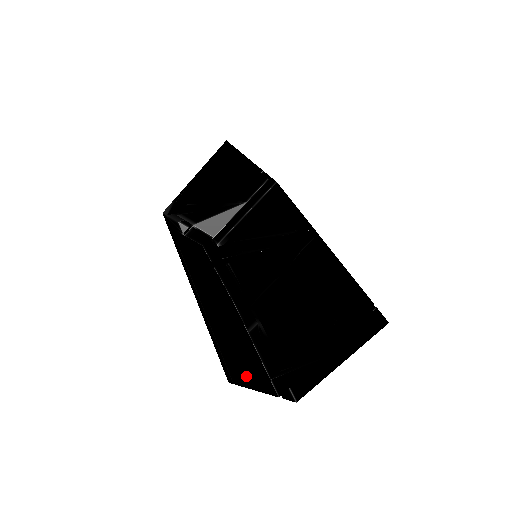
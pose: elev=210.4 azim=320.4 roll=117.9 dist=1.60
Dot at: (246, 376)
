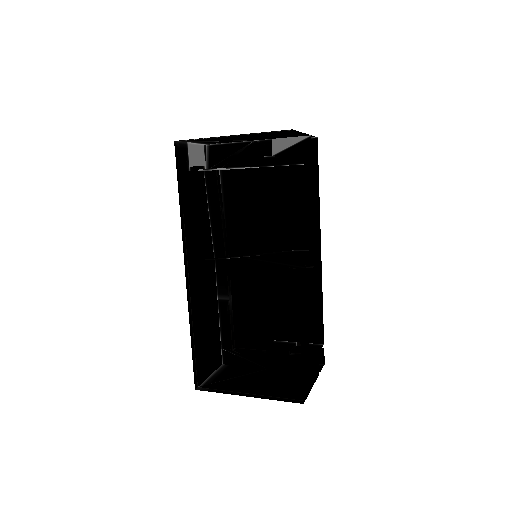
Dot at: (207, 366)
